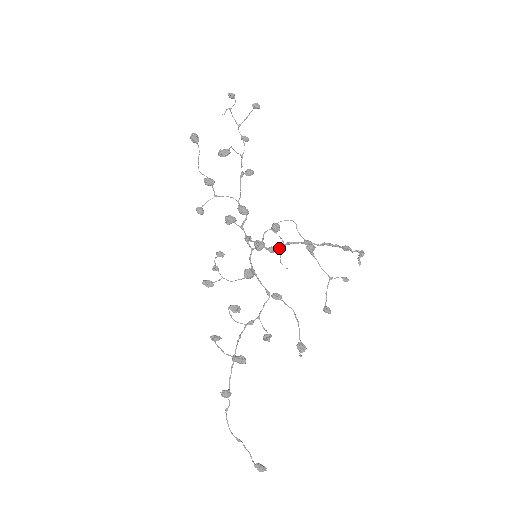
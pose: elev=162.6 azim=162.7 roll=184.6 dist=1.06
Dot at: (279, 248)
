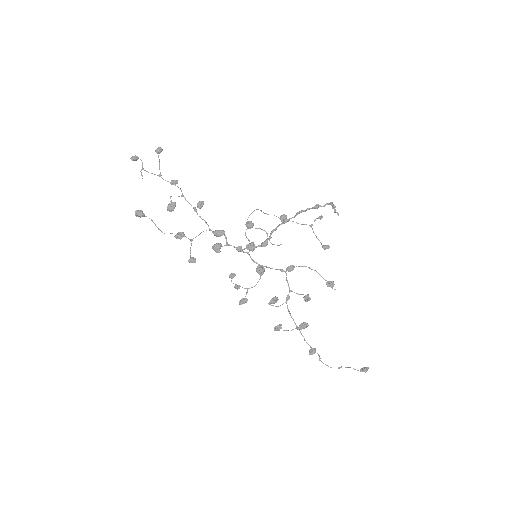
Dot at: occluded
